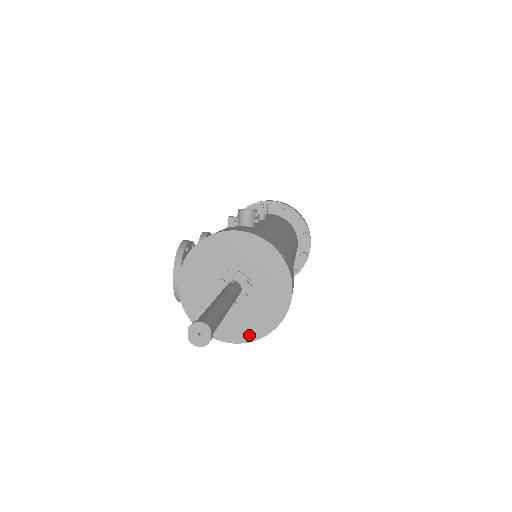
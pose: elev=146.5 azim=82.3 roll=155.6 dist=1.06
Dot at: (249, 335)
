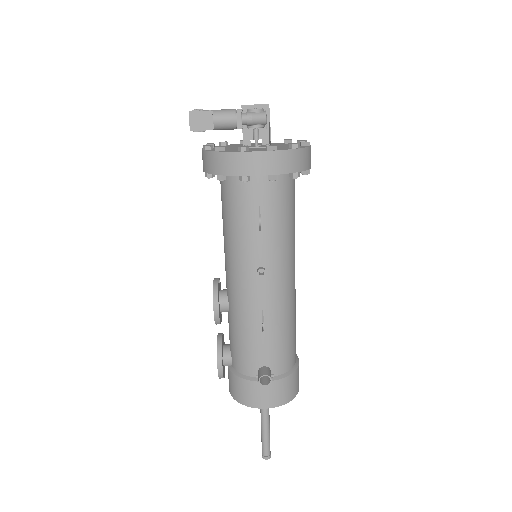
Dot at: occluded
